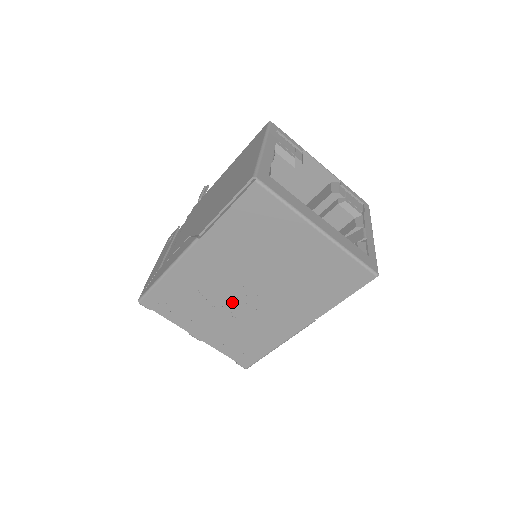
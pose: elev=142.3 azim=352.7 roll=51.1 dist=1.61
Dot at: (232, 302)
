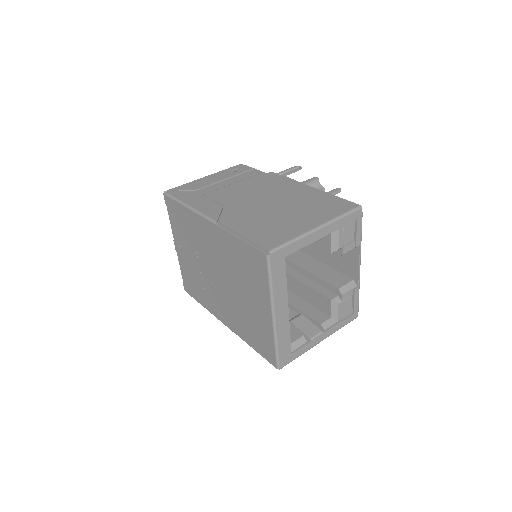
Dot at: (205, 265)
